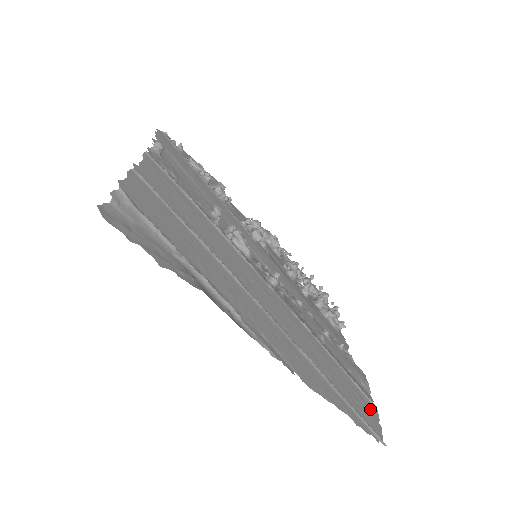
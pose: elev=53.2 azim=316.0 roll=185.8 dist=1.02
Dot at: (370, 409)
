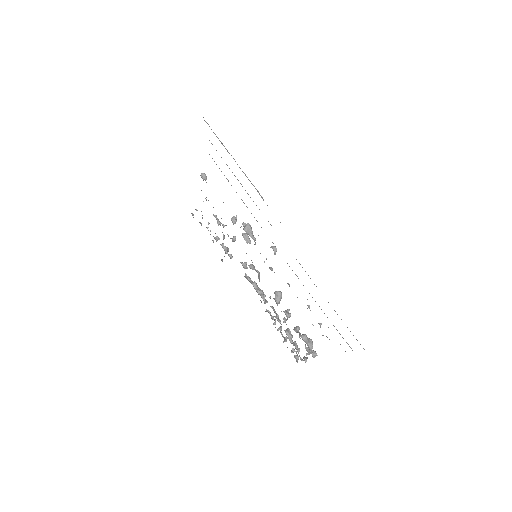
Dot at: occluded
